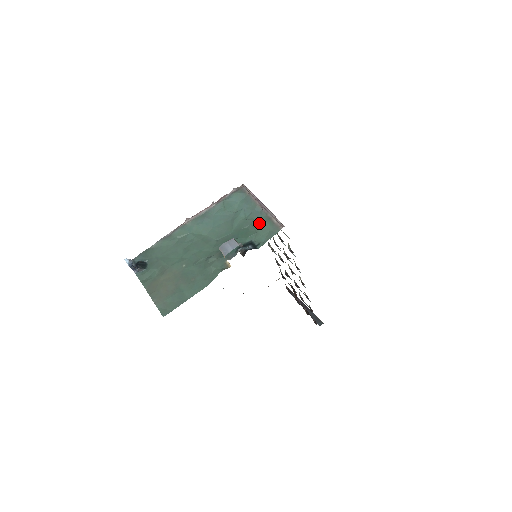
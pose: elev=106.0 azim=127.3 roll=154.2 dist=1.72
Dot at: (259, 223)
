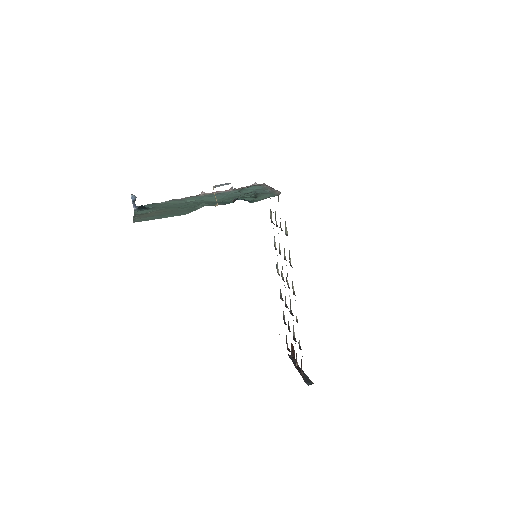
Dot at: (263, 194)
